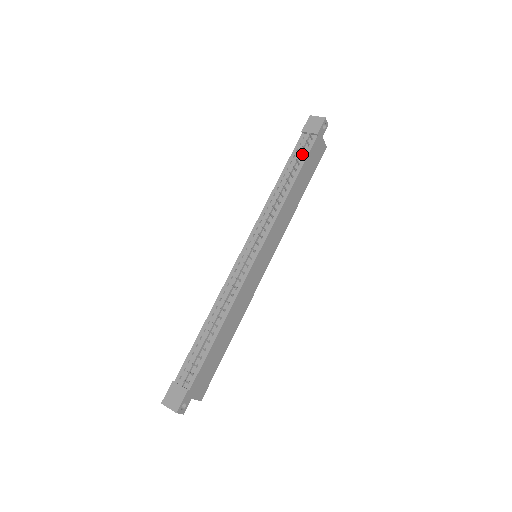
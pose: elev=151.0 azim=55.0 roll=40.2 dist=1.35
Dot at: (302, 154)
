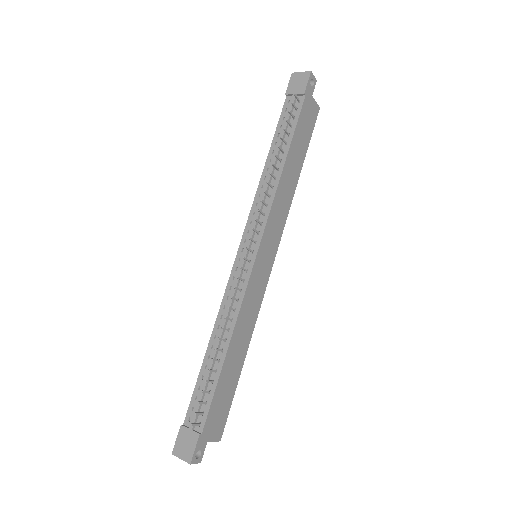
Dot at: (290, 122)
